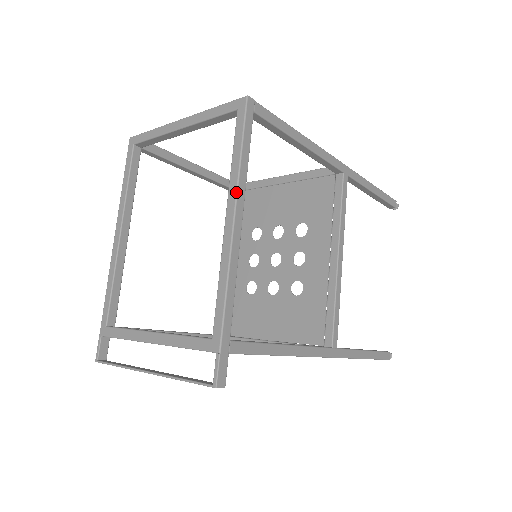
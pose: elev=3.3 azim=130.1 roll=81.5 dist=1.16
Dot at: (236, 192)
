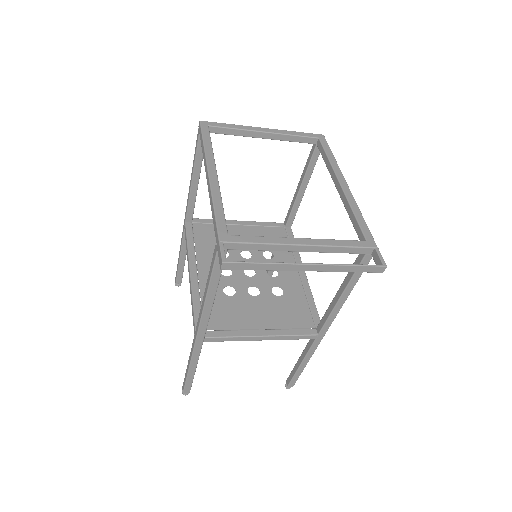
Dot at: occluded
